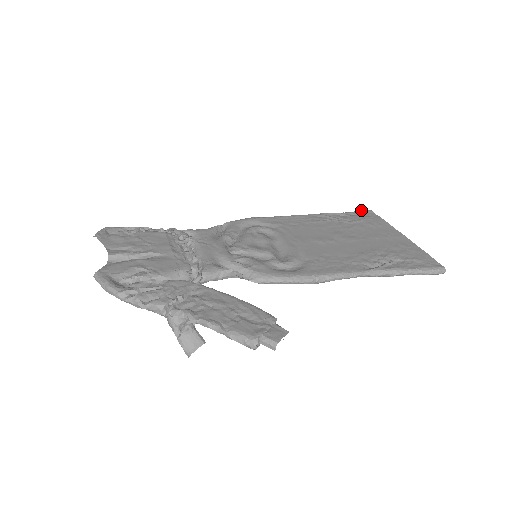
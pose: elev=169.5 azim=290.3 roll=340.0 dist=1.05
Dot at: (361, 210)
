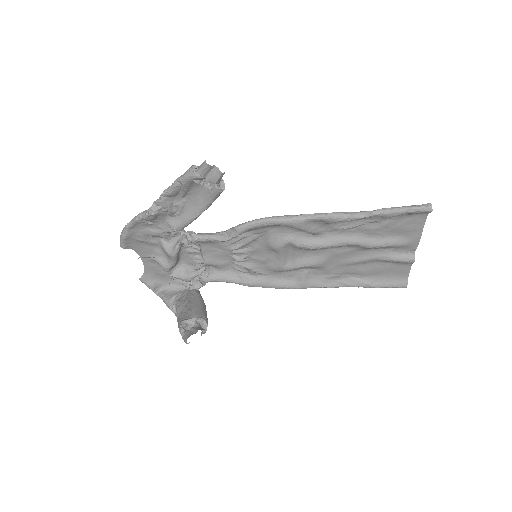
Dot at: occluded
